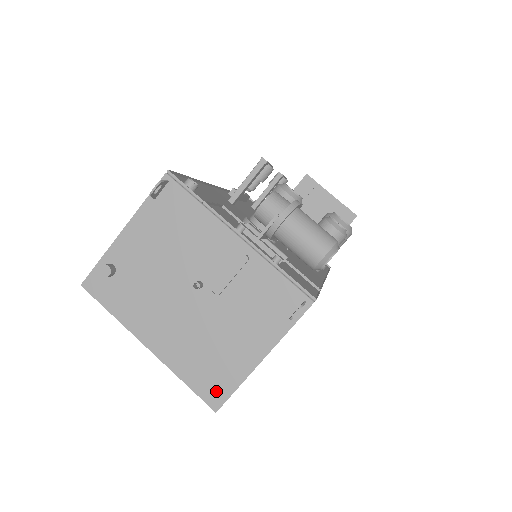
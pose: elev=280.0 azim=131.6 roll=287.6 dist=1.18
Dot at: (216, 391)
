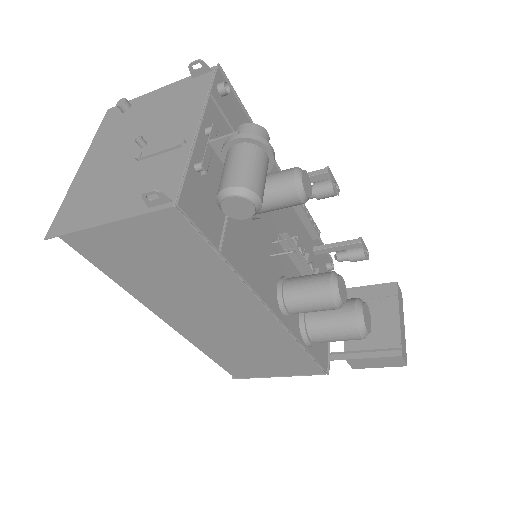
Dot at: (62, 224)
